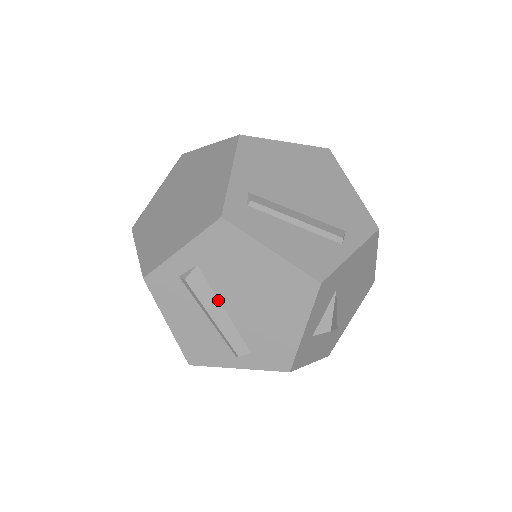
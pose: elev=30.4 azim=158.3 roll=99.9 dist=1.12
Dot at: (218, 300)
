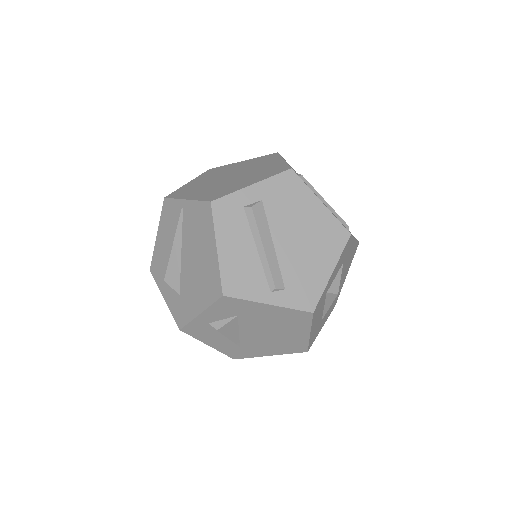
Dot at: (270, 234)
